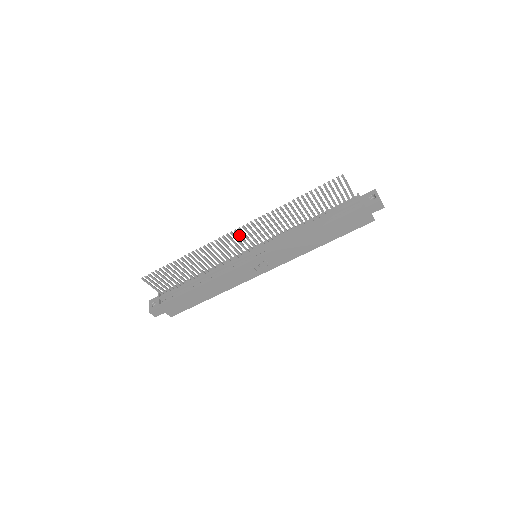
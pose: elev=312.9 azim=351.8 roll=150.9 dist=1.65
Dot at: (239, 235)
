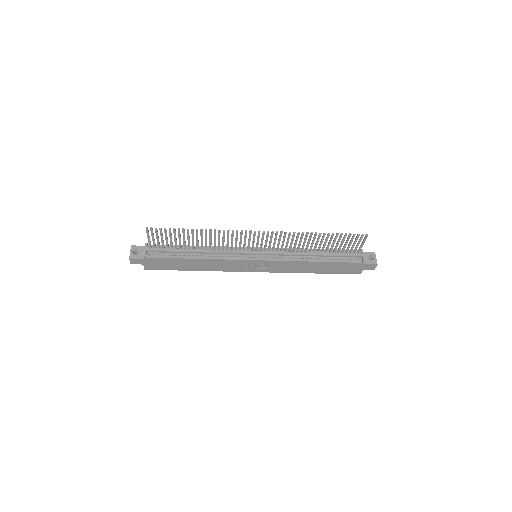
Dot at: (259, 236)
